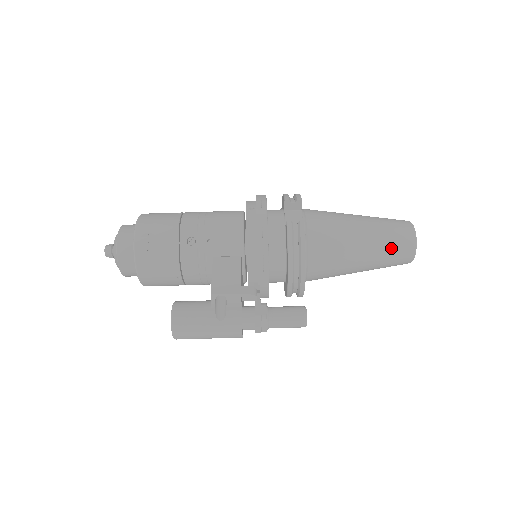
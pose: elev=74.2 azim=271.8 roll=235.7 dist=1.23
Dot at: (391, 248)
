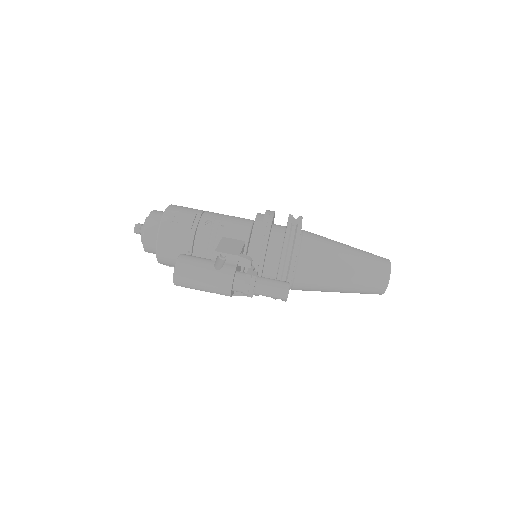
Dot at: (369, 269)
